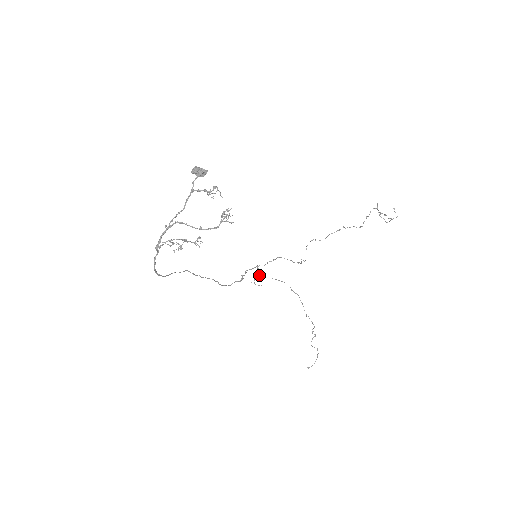
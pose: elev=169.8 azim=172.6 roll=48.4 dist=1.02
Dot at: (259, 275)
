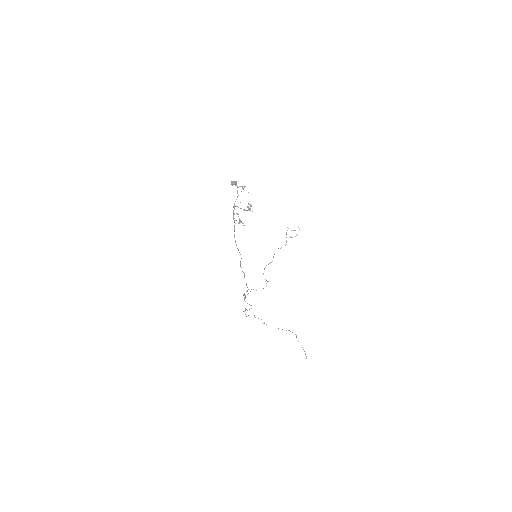
Dot at: occluded
